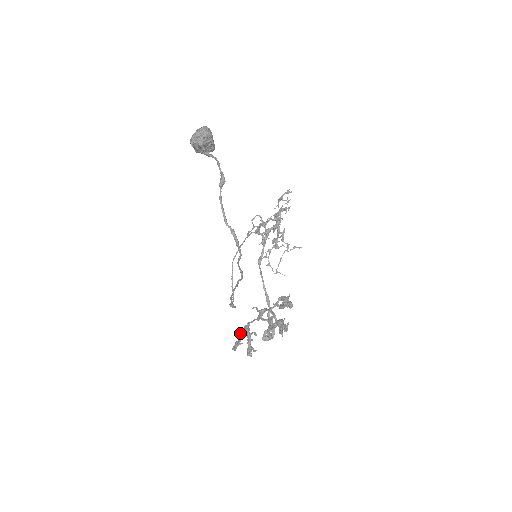
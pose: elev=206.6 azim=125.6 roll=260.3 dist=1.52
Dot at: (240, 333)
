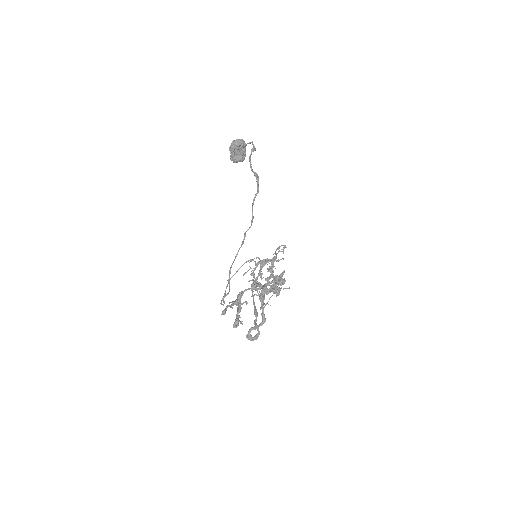
Dot at: (232, 301)
